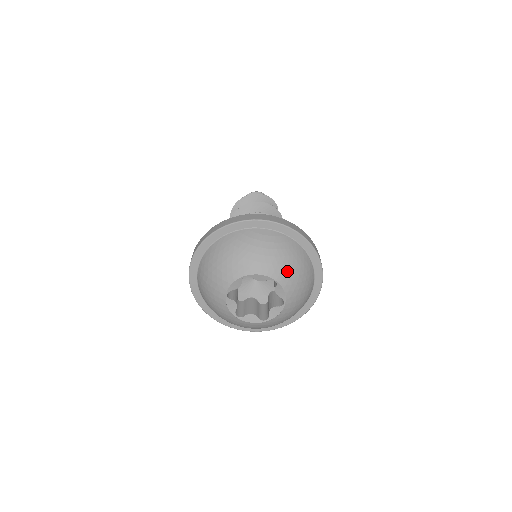
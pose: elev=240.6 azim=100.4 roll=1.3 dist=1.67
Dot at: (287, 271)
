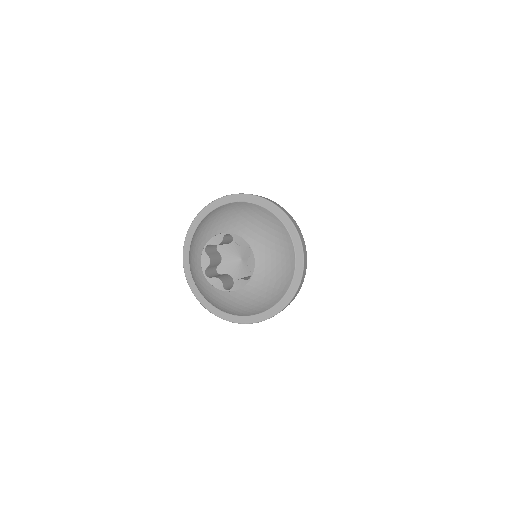
Dot at: (266, 247)
